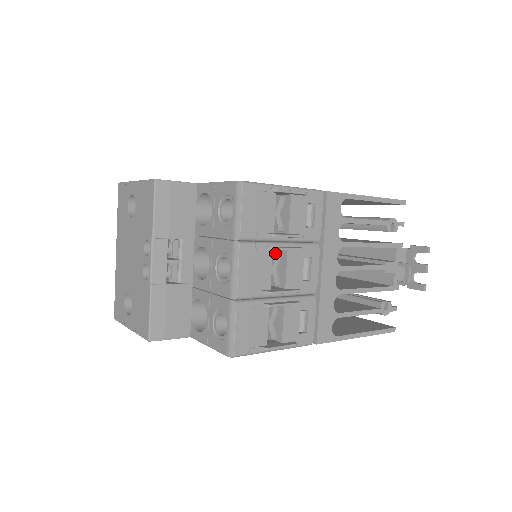
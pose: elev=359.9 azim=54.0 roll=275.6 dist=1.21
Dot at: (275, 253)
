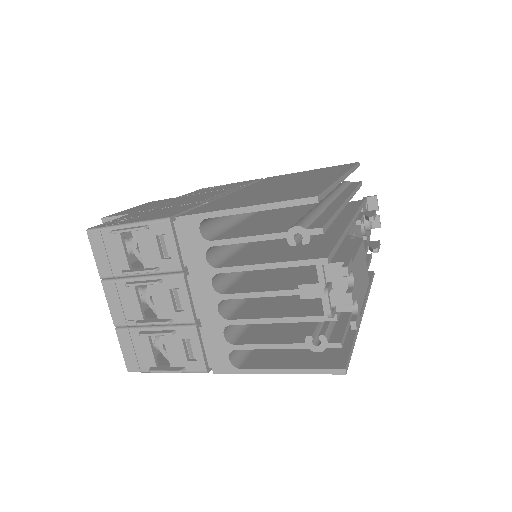
Dot at: occluded
